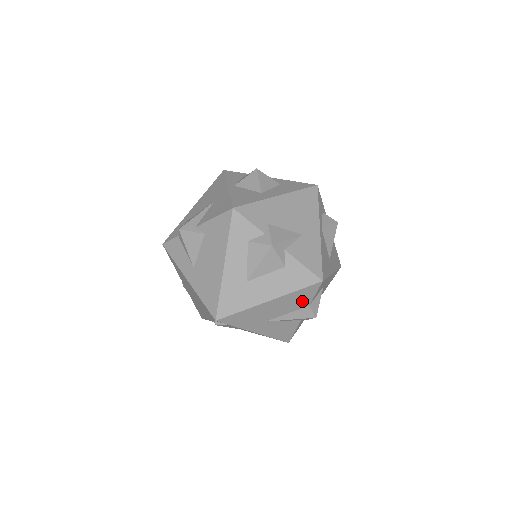
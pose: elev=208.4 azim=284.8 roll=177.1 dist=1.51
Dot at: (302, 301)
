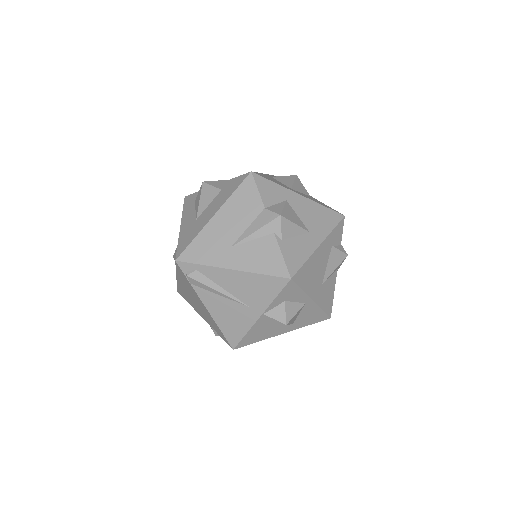
Dot at: (251, 205)
